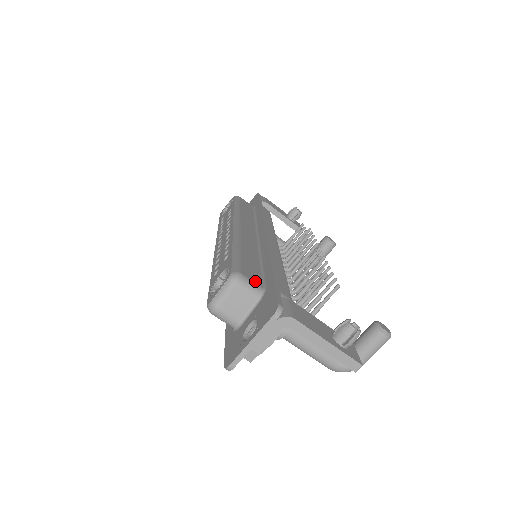
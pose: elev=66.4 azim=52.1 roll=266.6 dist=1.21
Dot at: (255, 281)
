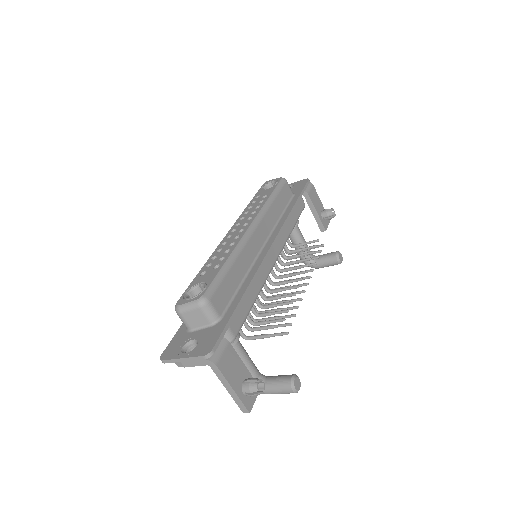
Dot at: (218, 309)
